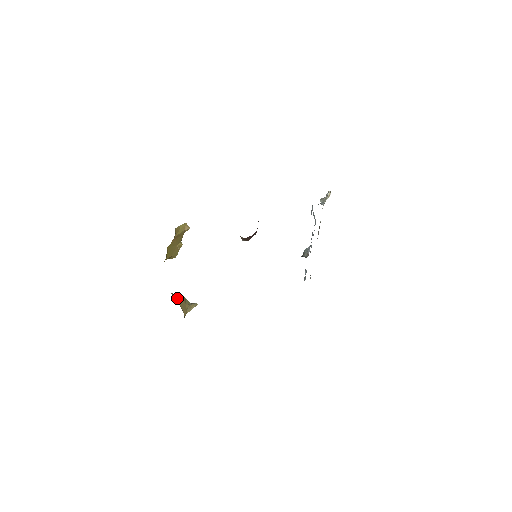
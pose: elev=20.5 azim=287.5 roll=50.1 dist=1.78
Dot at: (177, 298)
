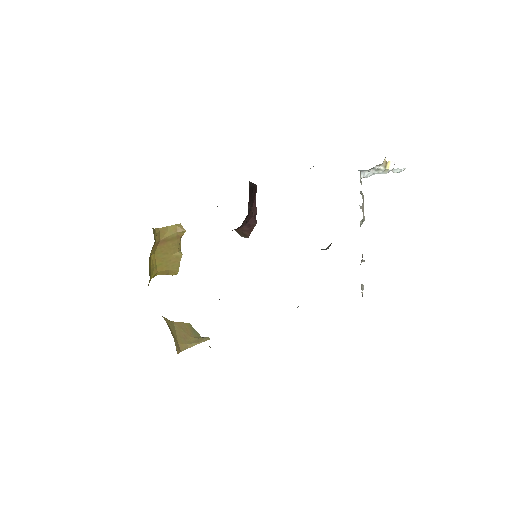
Dot at: (176, 327)
